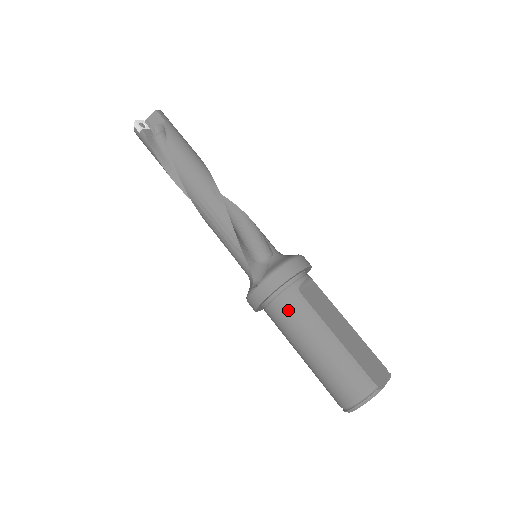
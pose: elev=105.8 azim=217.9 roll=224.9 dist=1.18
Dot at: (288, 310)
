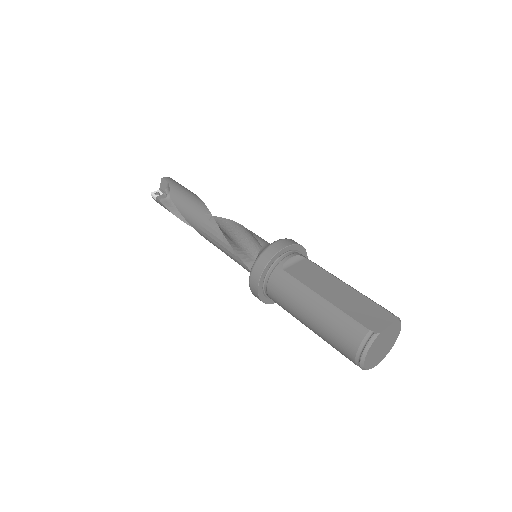
Dot at: (279, 290)
